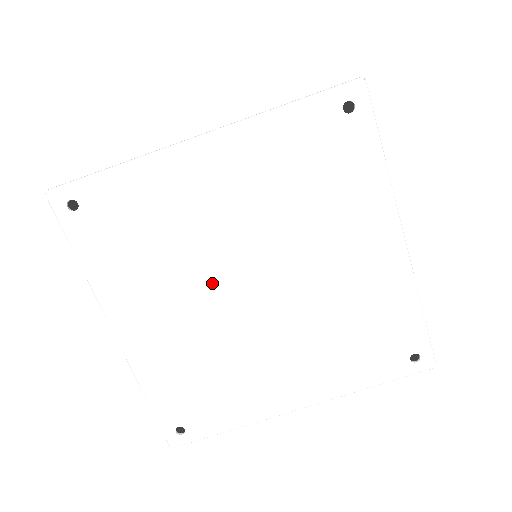
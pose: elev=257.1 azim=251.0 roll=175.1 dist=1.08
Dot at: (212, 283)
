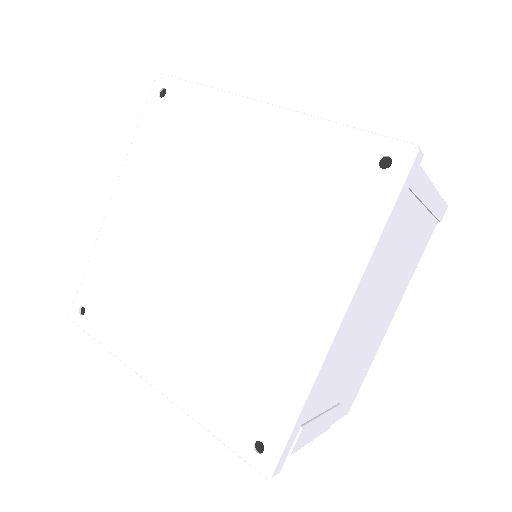
Dot at: (179, 279)
